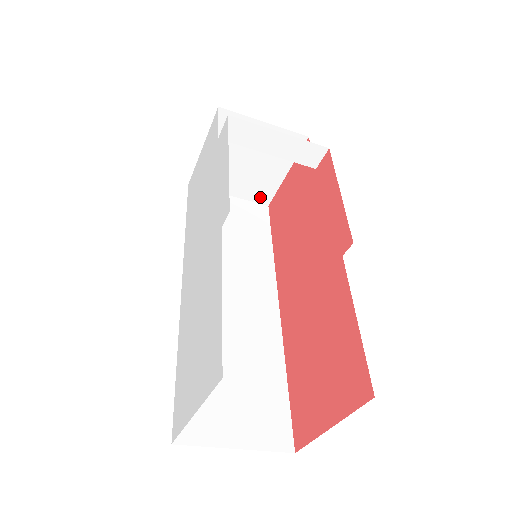
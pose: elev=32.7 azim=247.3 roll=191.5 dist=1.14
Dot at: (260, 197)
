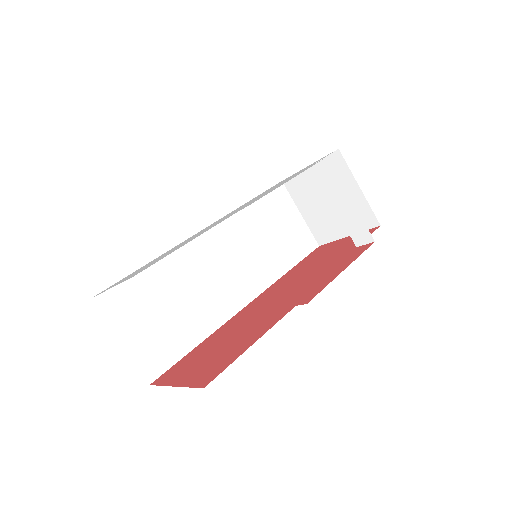
Dot at: (319, 235)
